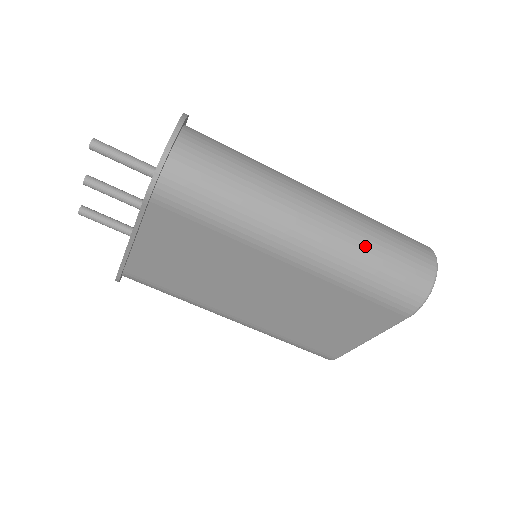
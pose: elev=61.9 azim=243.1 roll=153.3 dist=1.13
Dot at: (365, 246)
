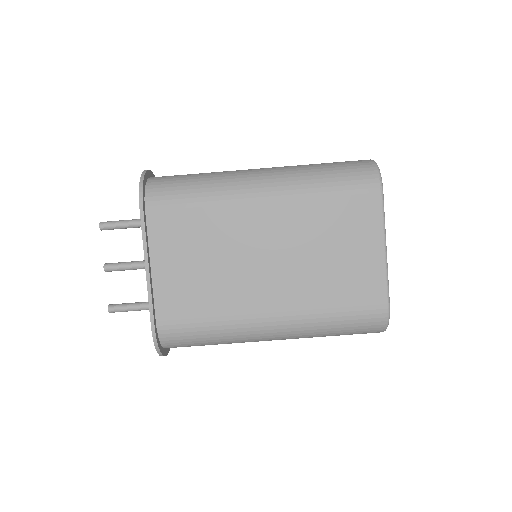
Dot at: (307, 166)
